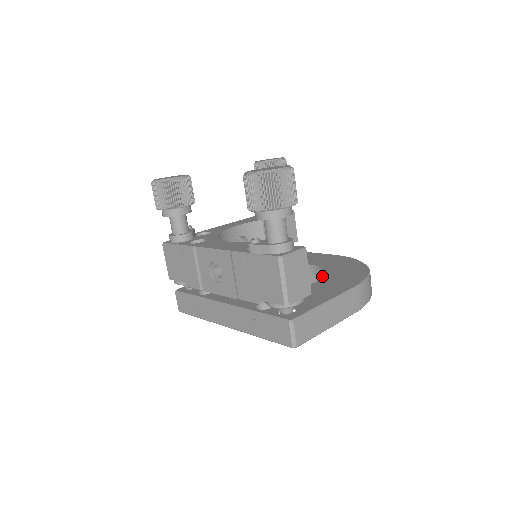
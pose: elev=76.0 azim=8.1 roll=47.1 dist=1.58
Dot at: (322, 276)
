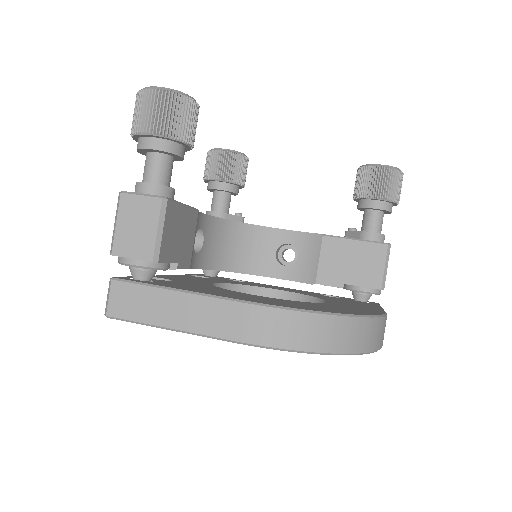
Dot at: occluded
